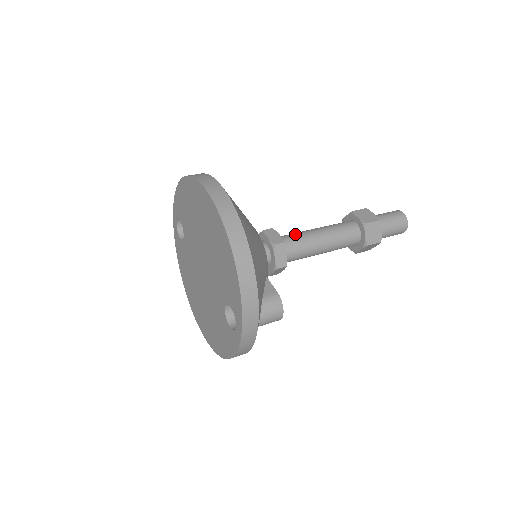
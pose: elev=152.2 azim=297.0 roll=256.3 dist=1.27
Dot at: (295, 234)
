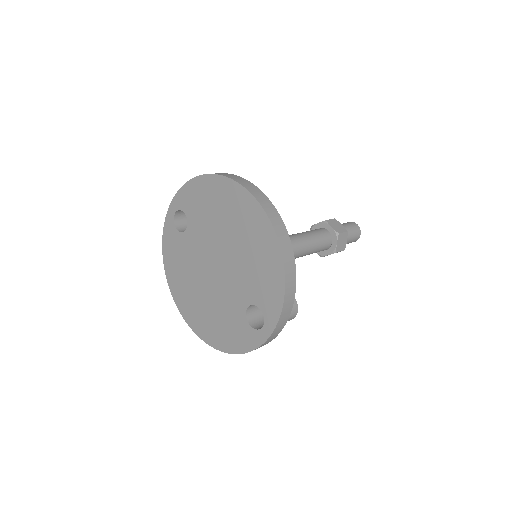
Dot at: occluded
